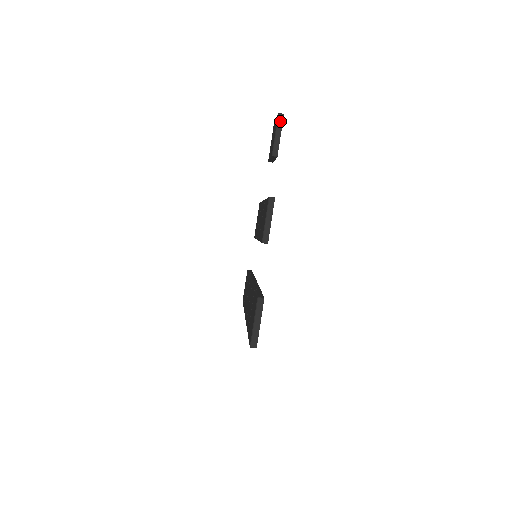
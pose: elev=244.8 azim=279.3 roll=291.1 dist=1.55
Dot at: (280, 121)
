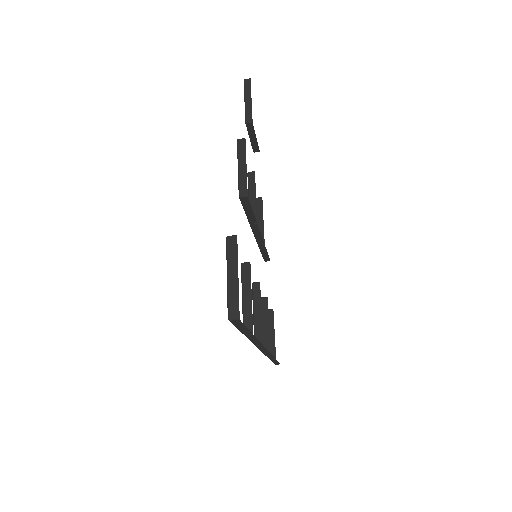
Dot at: (247, 86)
